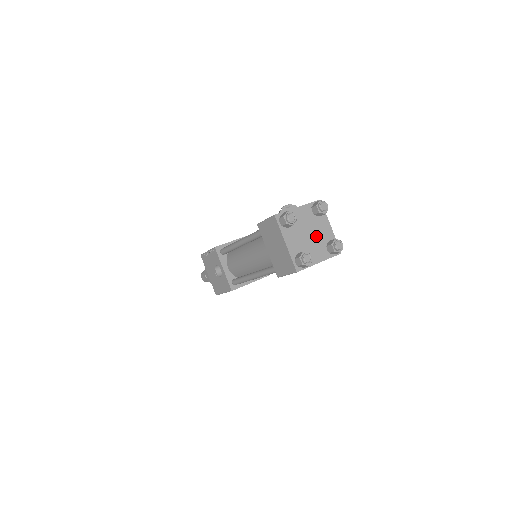
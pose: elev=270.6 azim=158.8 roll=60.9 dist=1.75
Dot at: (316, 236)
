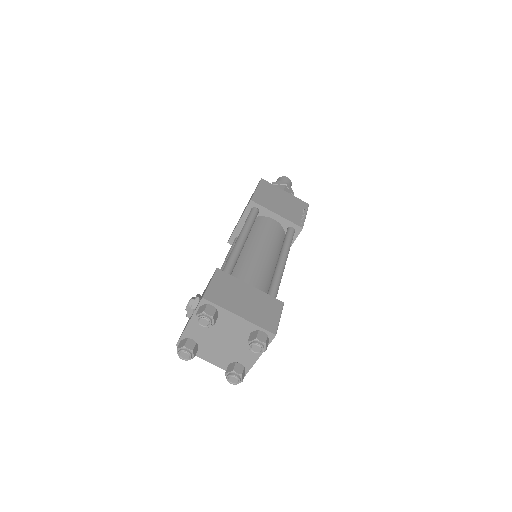
Dot at: (232, 337)
